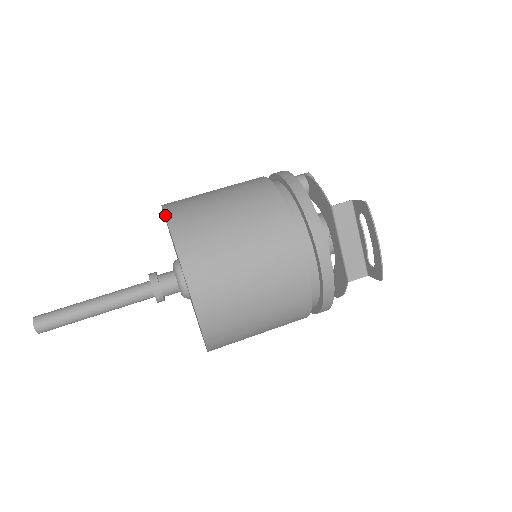
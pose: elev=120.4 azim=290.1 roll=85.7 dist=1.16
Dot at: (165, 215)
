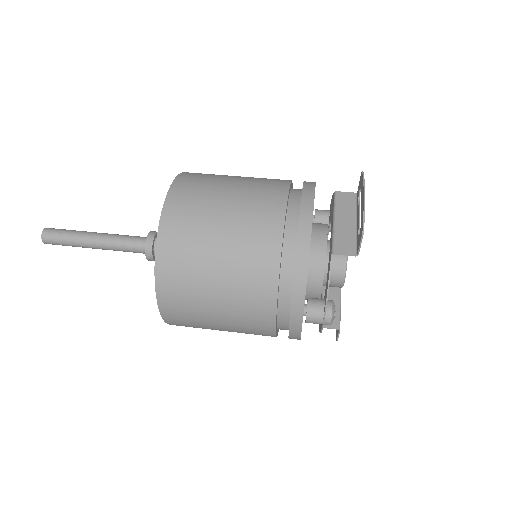
Dot at: occluded
